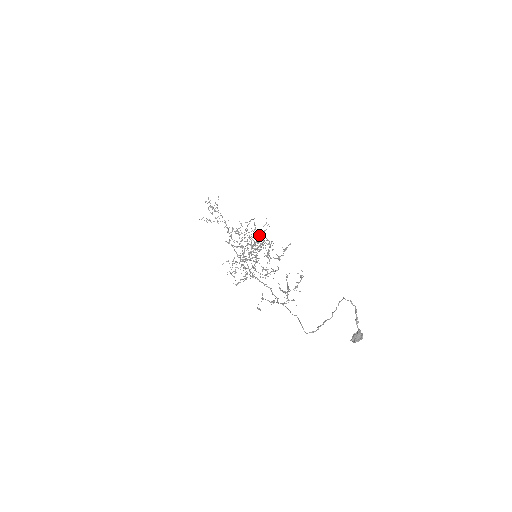
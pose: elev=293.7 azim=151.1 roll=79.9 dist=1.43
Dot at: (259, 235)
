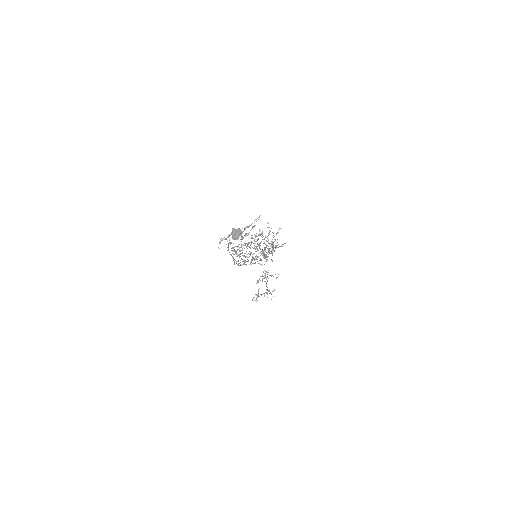
Dot at: (272, 241)
